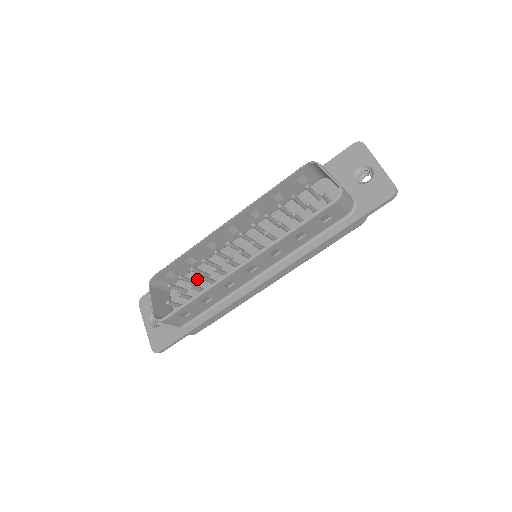
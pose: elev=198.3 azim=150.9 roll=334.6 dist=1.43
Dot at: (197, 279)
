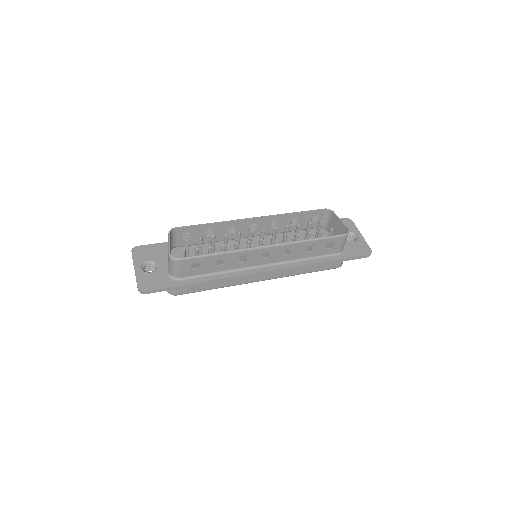
Dot at: occluded
